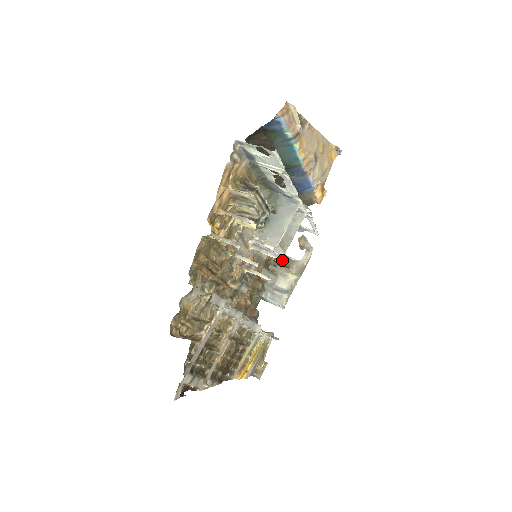
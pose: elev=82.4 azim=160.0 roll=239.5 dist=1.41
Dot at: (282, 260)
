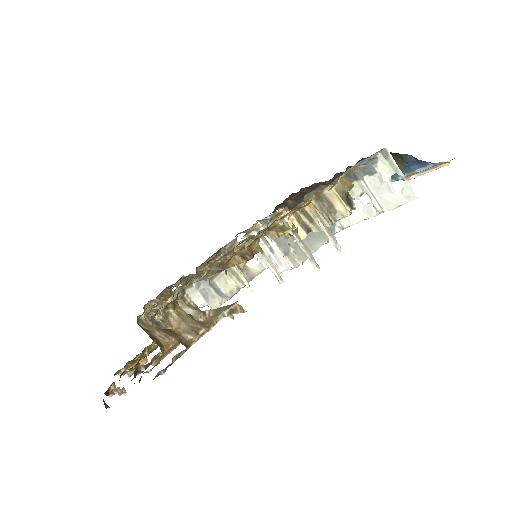
Dot at: occluded
